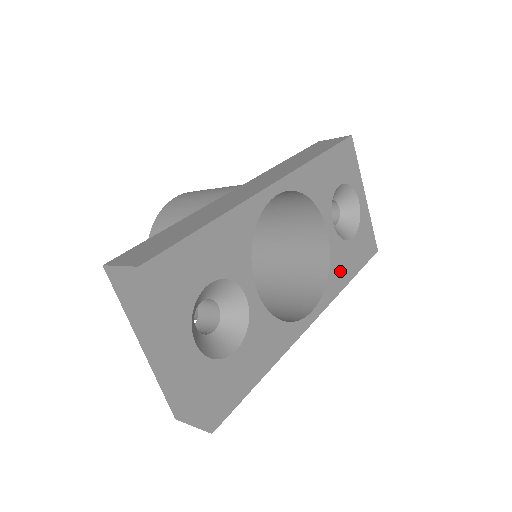
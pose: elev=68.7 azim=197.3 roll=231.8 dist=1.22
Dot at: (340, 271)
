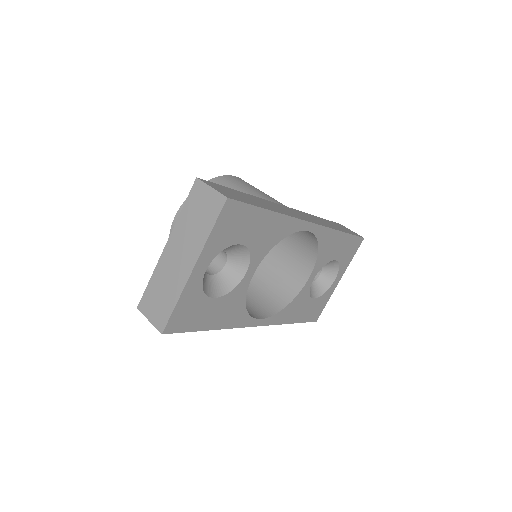
Dot at: (292, 311)
